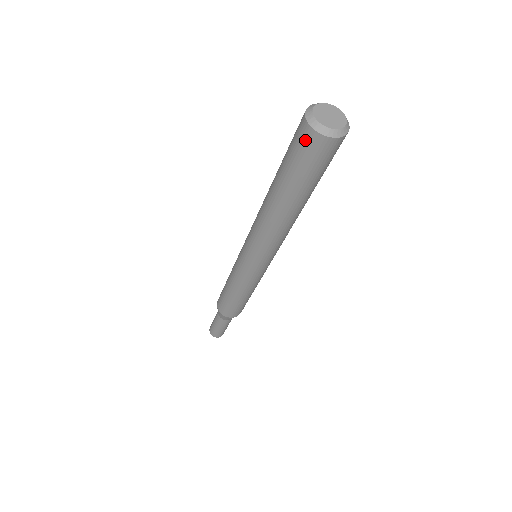
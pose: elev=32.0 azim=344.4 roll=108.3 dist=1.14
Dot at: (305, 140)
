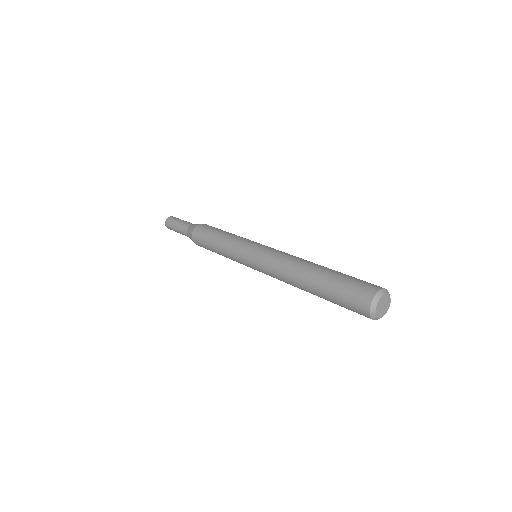
Dot at: (360, 305)
